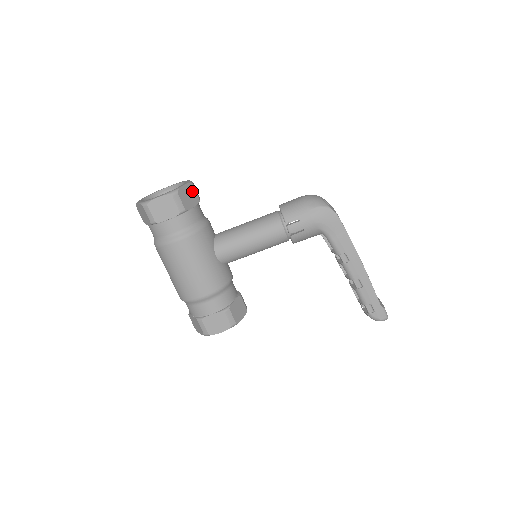
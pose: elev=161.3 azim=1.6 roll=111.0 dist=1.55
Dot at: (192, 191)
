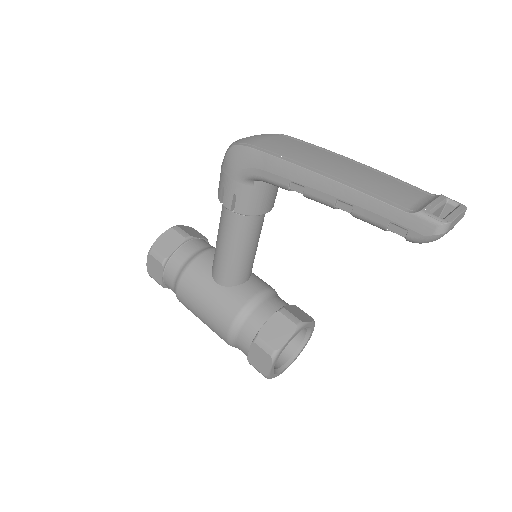
Dot at: (173, 235)
